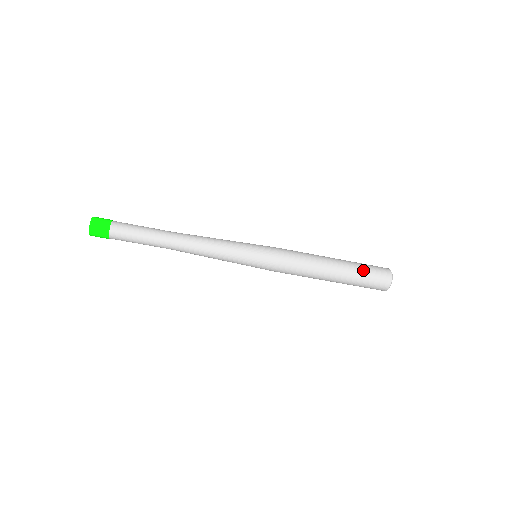
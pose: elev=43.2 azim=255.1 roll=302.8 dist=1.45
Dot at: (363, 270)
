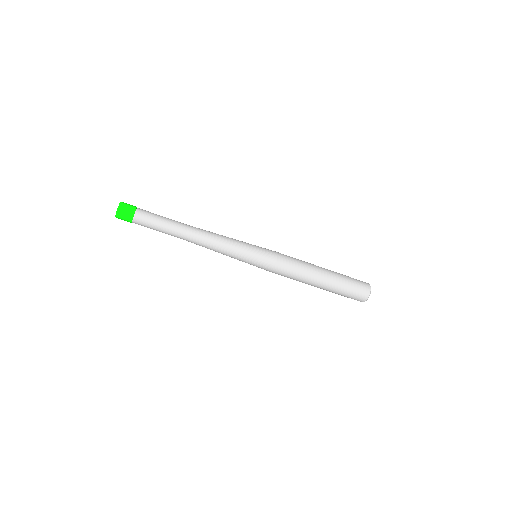
Dot at: (344, 275)
